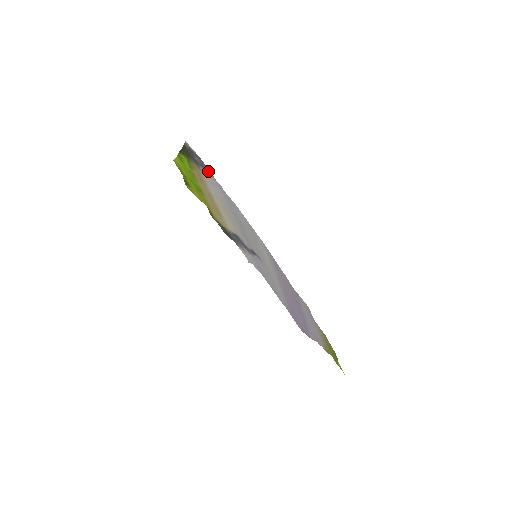
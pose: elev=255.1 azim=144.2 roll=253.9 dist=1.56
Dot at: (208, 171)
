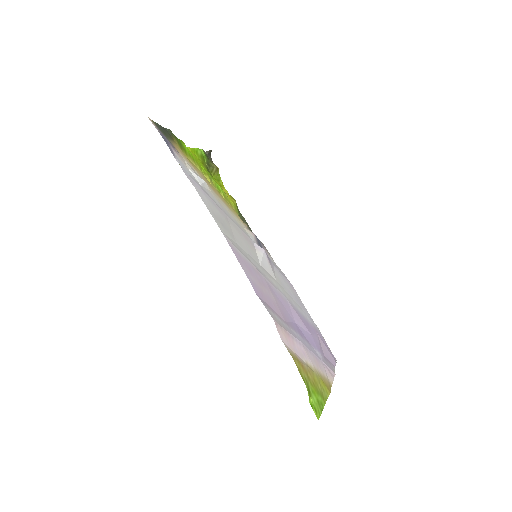
Dot at: (173, 150)
